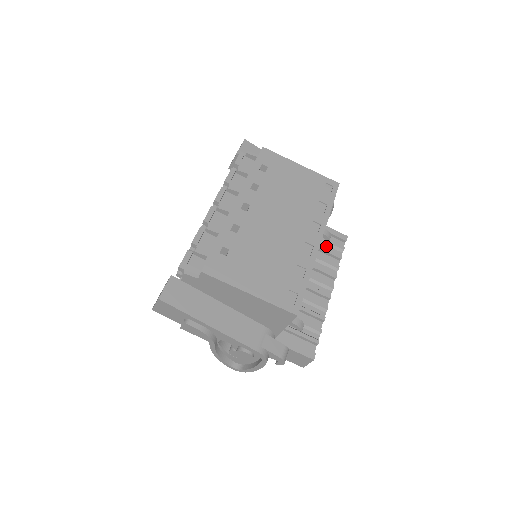
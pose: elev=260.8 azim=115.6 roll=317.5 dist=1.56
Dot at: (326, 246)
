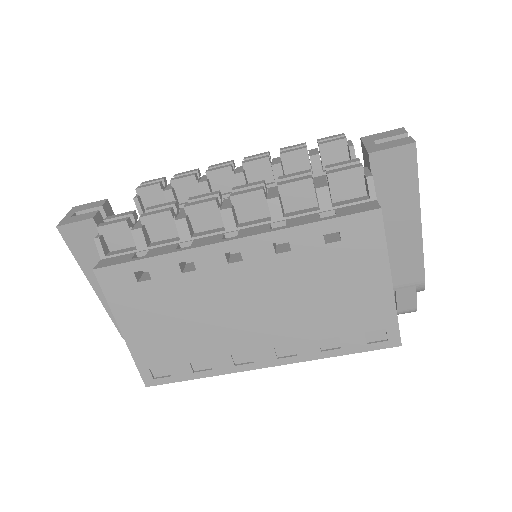
Dot at: occluded
